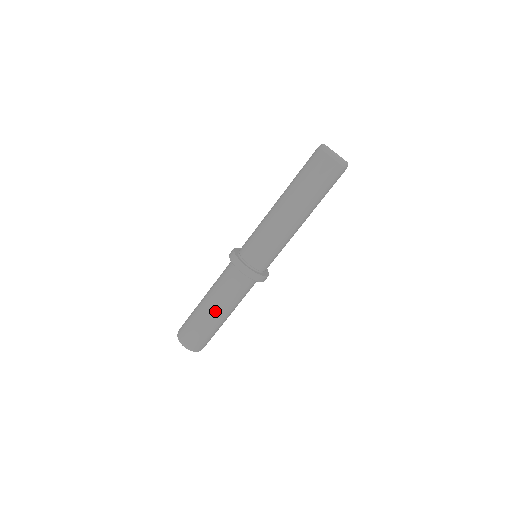
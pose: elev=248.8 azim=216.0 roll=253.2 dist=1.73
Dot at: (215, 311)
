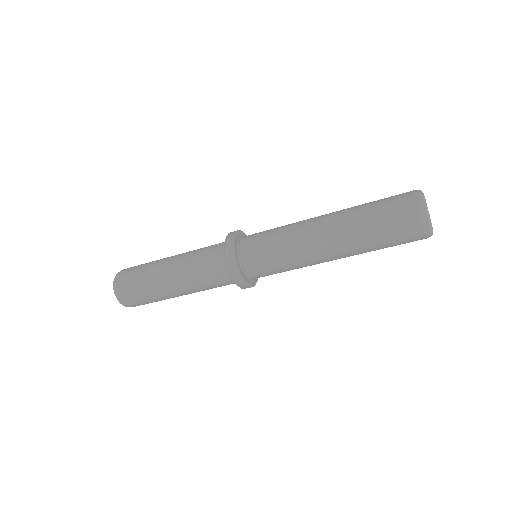
Dot at: (175, 290)
